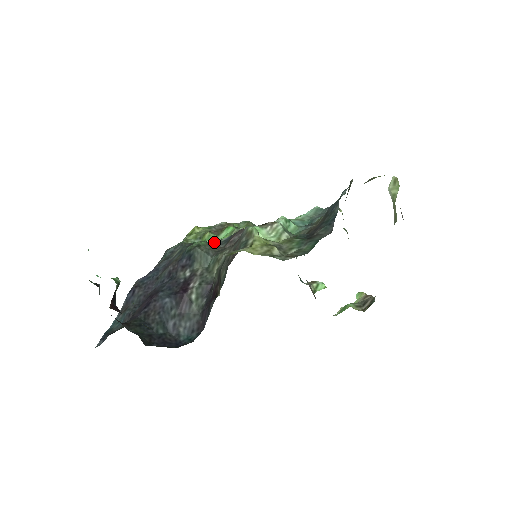
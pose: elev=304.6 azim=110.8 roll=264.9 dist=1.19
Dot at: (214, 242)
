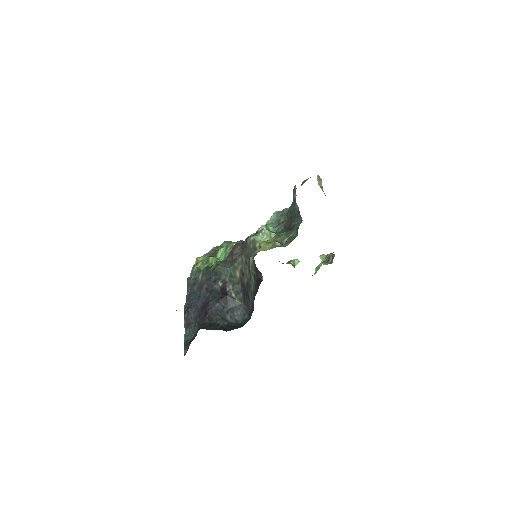
Dot at: (221, 260)
